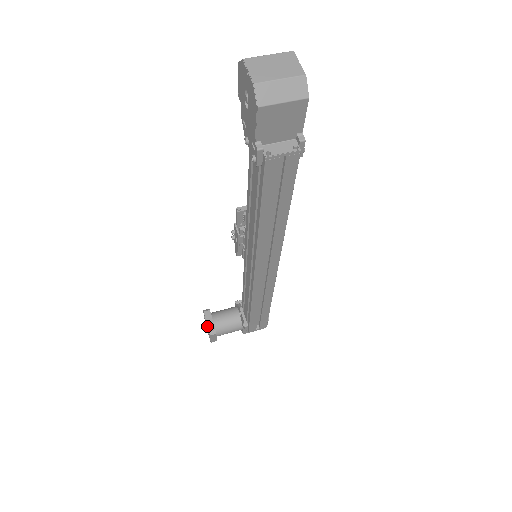
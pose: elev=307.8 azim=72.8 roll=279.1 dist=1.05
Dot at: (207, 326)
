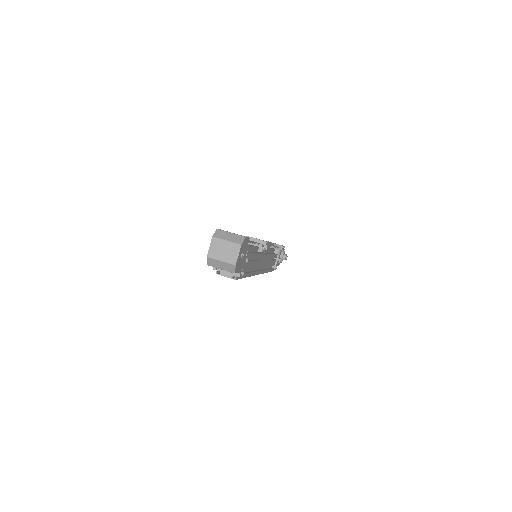
Dot at: occluded
